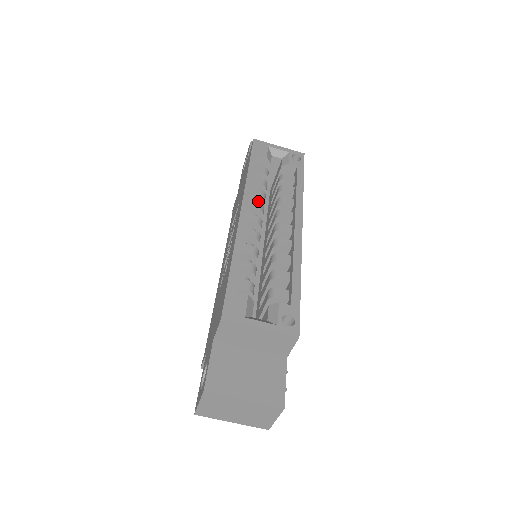
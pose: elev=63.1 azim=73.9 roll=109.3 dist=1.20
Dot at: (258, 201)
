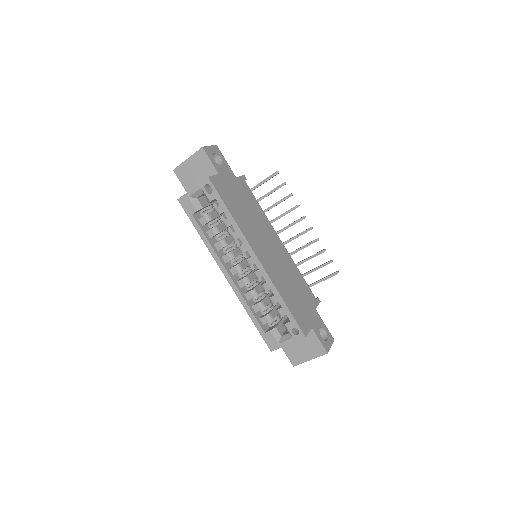
Dot at: occluded
